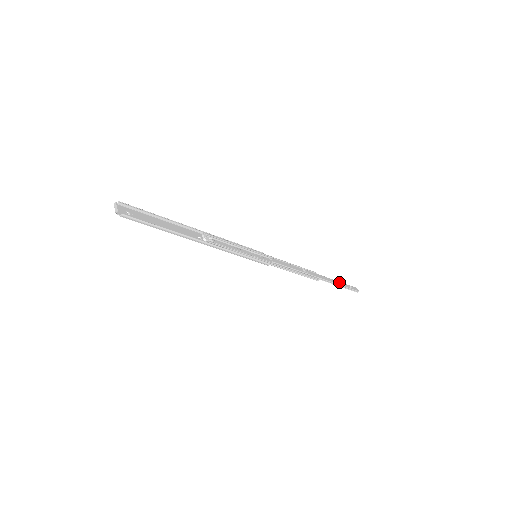
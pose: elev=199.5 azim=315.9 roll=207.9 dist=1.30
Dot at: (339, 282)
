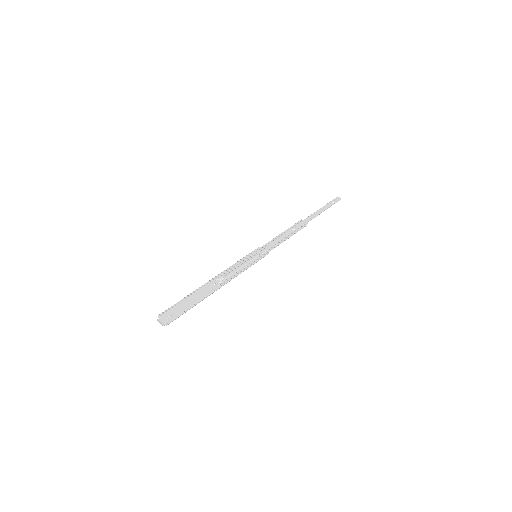
Dot at: (322, 208)
